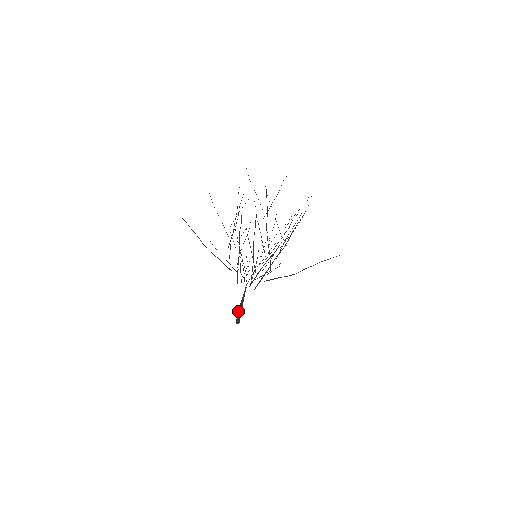
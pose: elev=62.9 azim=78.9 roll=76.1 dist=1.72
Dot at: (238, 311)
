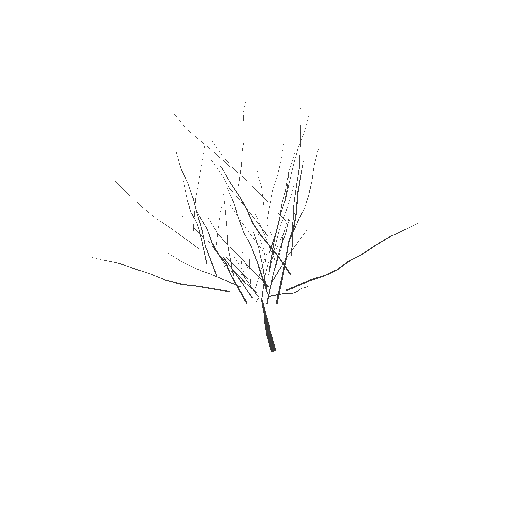
Dot at: occluded
